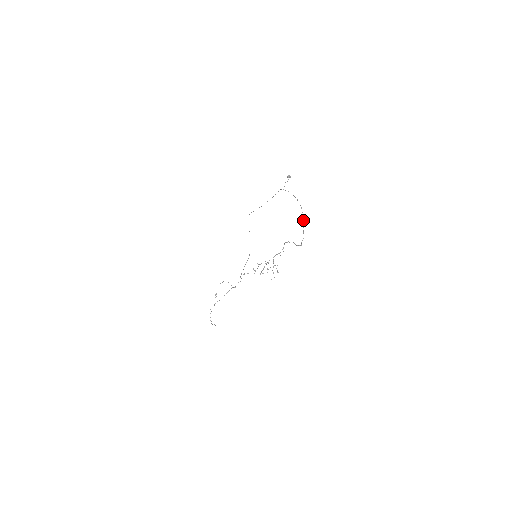
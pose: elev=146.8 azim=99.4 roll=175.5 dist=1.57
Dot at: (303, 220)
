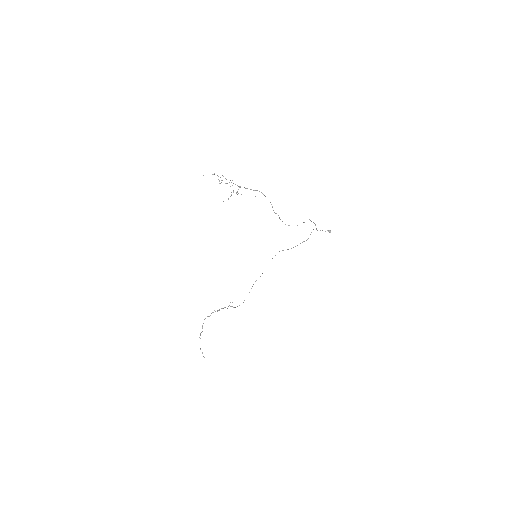
Dot at: occluded
